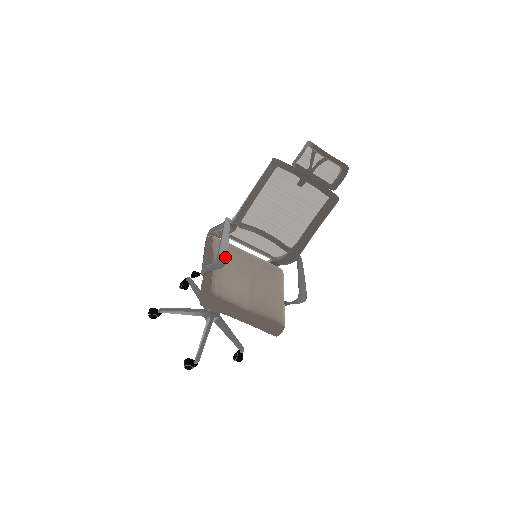
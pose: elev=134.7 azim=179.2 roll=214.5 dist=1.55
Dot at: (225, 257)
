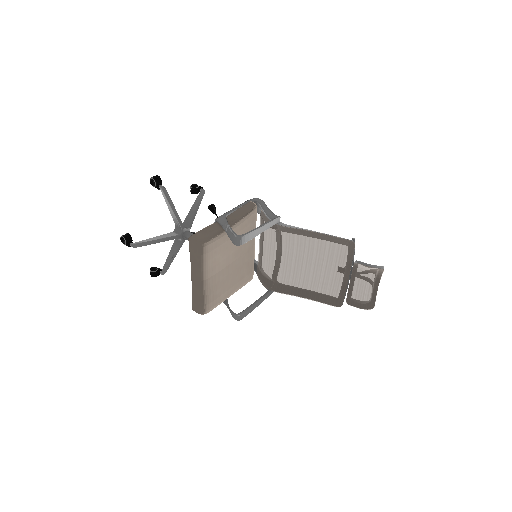
Dot at: (244, 242)
